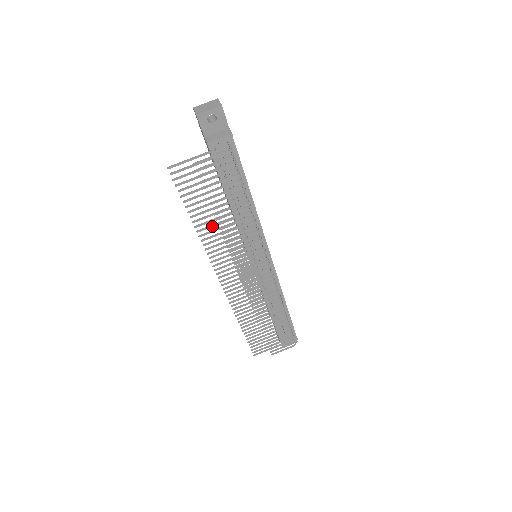
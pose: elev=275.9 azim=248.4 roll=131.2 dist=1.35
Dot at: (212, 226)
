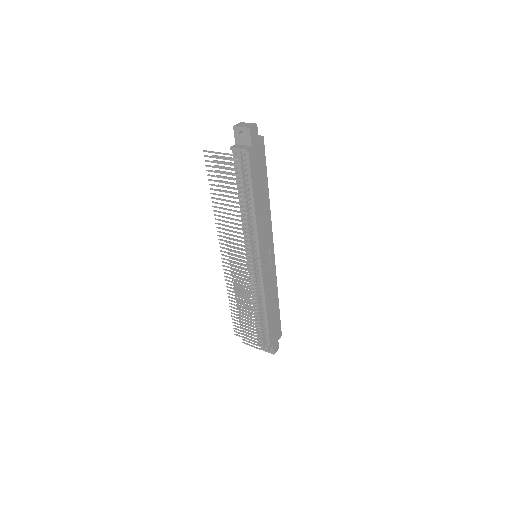
Dot at: occluded
